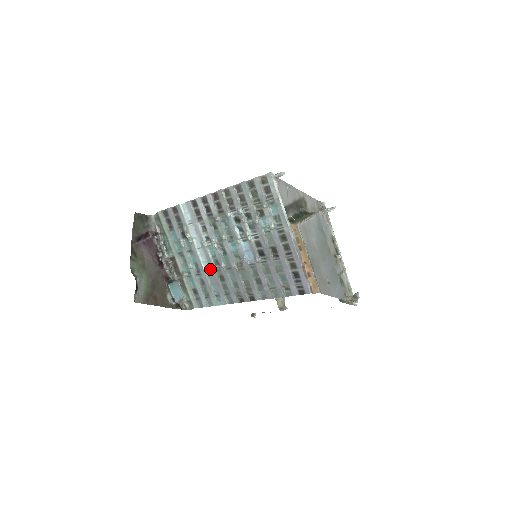
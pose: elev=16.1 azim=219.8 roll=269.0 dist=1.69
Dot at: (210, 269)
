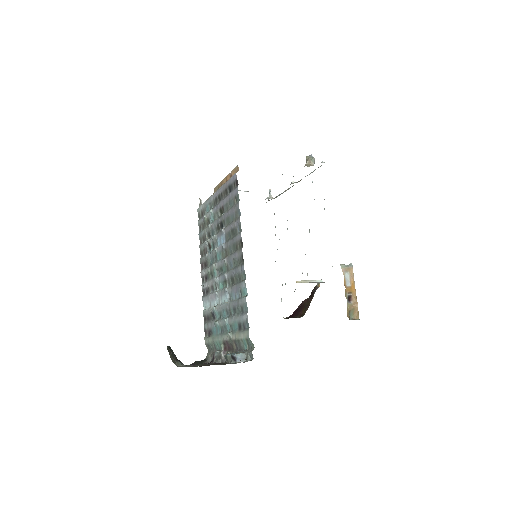
Dot at: (228, 294)
